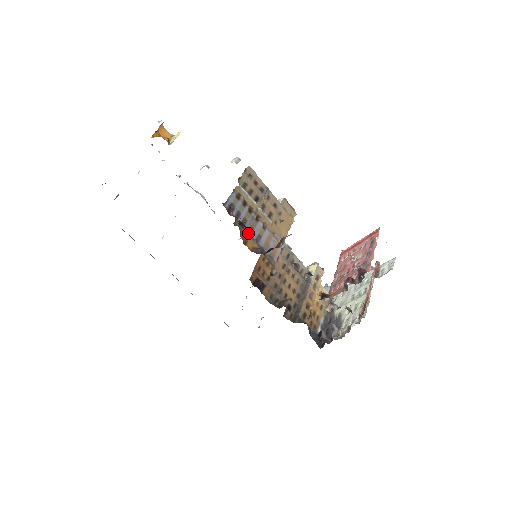
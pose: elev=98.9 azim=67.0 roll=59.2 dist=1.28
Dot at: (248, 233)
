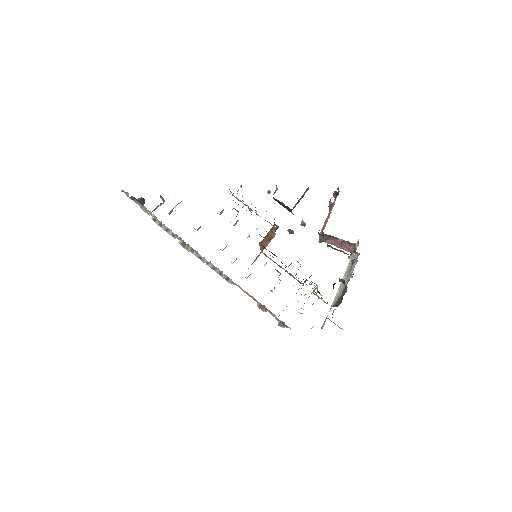
Dot at: occluded
